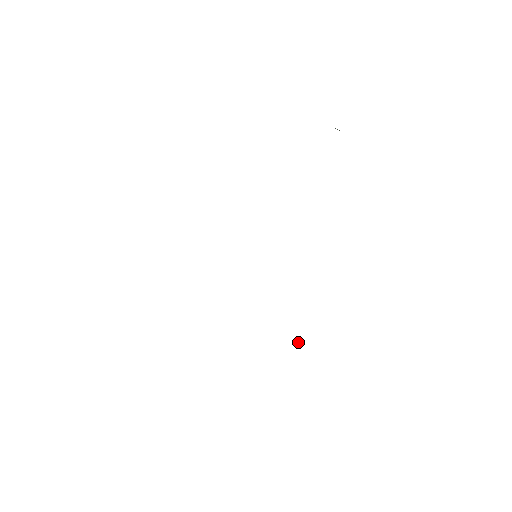
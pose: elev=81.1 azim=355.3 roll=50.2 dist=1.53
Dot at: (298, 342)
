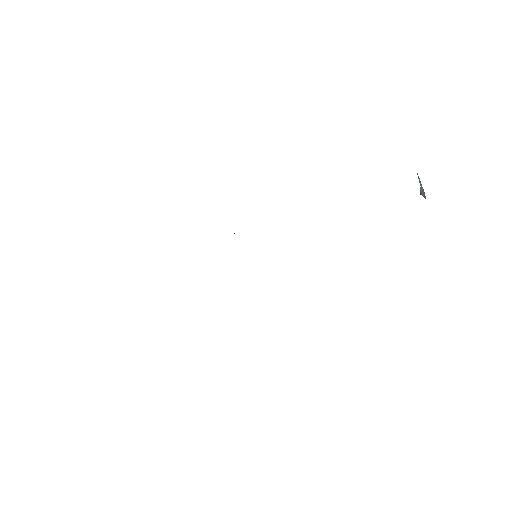
Dot at: occluded
